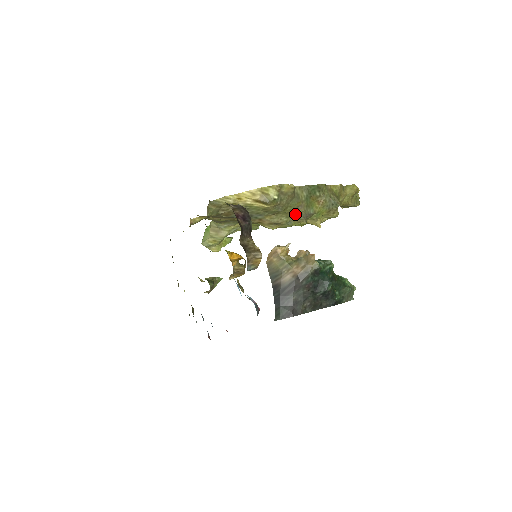
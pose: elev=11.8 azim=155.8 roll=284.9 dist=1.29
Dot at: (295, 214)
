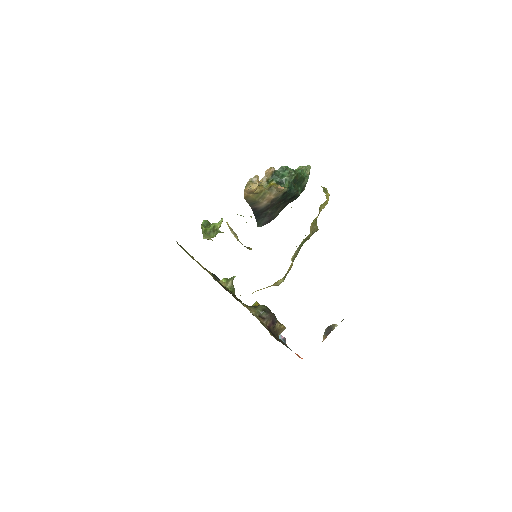
Dot at: occluded
